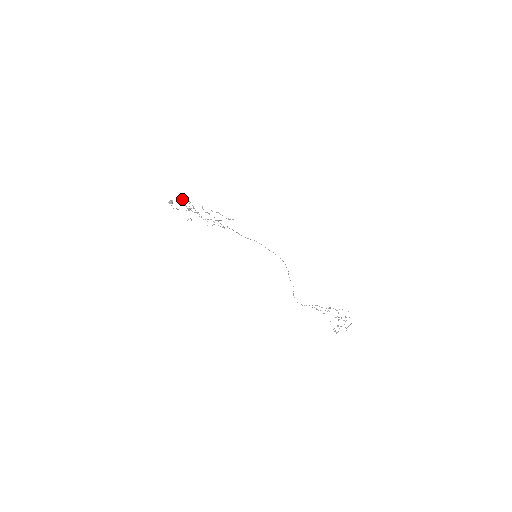
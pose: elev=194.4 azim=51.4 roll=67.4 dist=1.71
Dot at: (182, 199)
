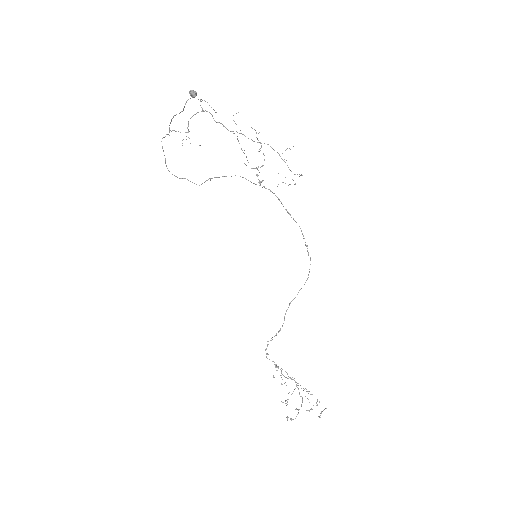
Dot at: occluded
